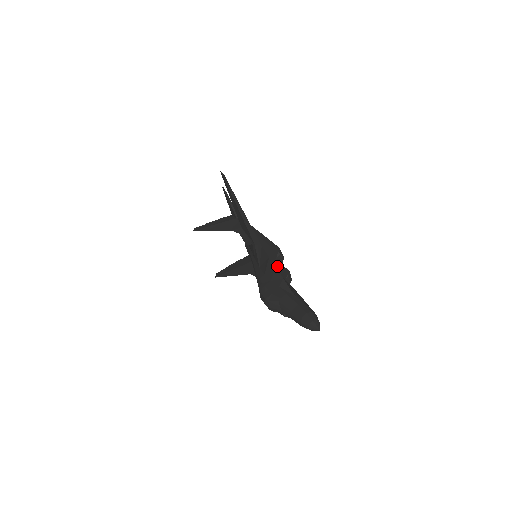
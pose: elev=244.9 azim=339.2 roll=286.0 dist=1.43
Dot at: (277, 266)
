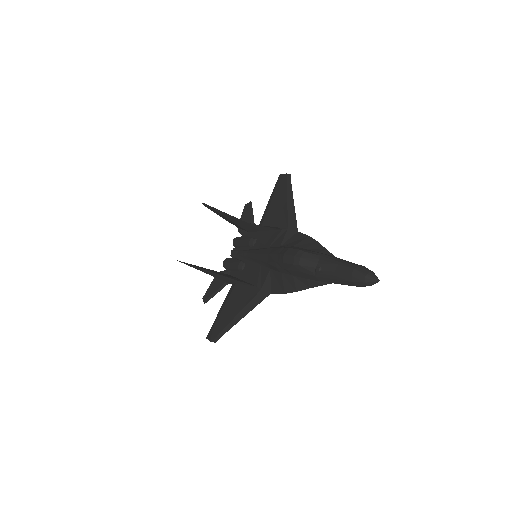
Dot at: occluded
